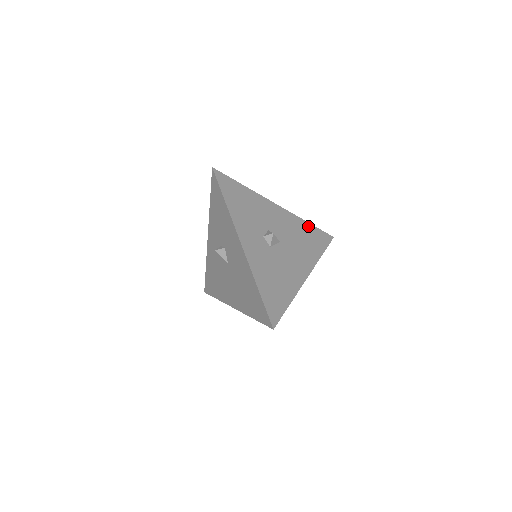
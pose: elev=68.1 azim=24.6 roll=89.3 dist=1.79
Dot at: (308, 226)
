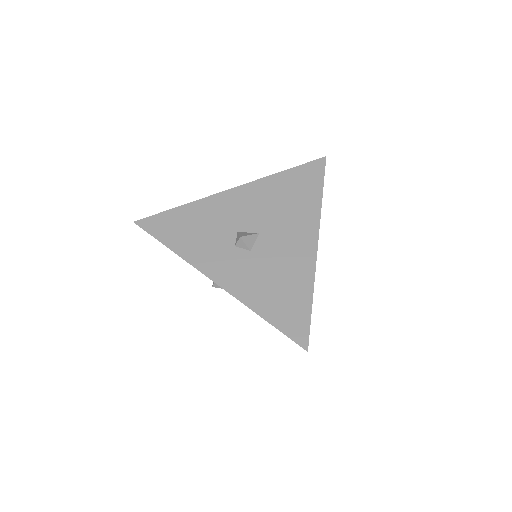
Dot at: (284, 176)
